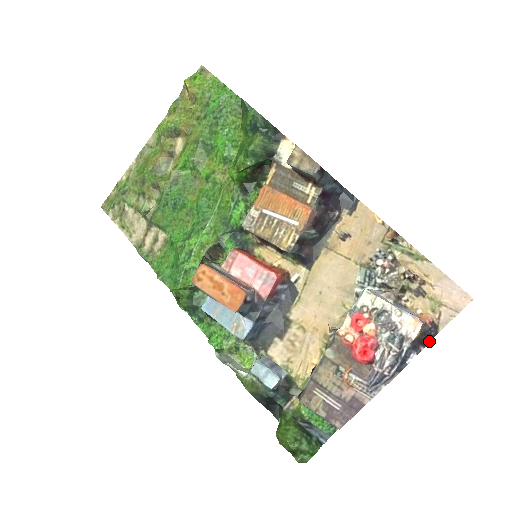
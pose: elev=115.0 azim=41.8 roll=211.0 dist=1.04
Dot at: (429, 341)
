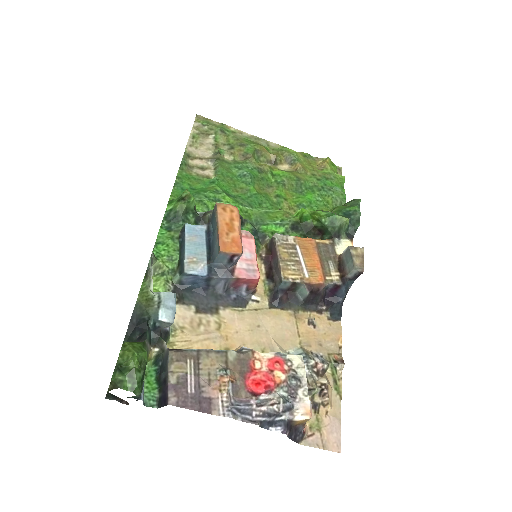
Dot at: (291, 438)
